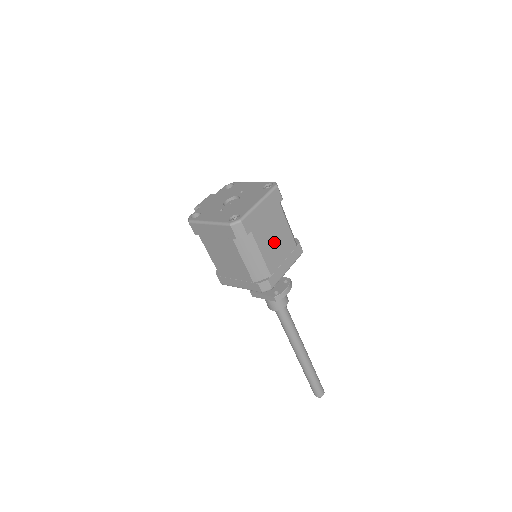
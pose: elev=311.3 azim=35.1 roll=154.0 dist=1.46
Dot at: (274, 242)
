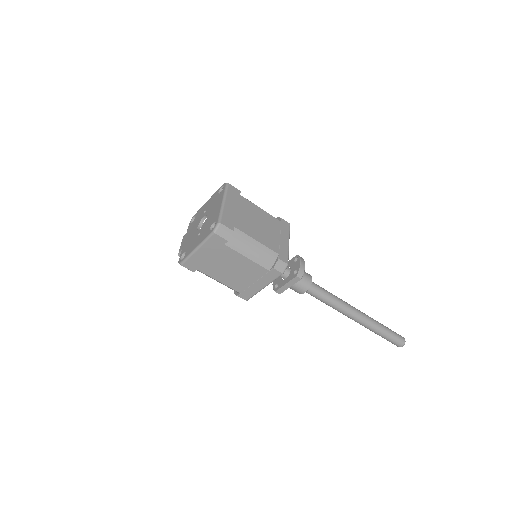
Dot at: (260, 227)
